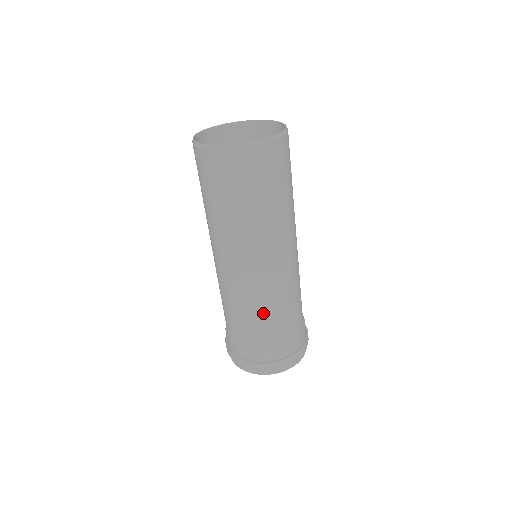
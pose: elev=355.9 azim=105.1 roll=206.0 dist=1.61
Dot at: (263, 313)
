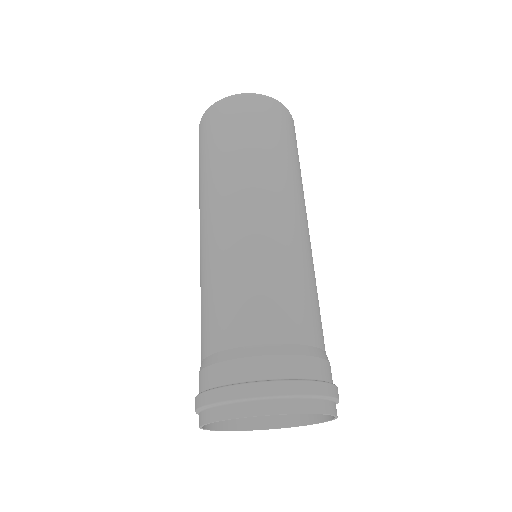
Dot at: (267, 284)
